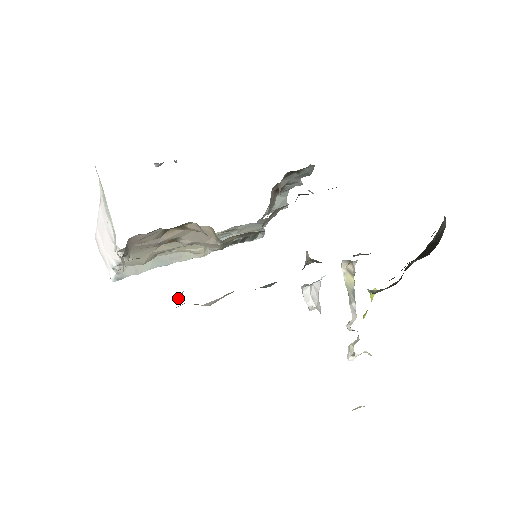
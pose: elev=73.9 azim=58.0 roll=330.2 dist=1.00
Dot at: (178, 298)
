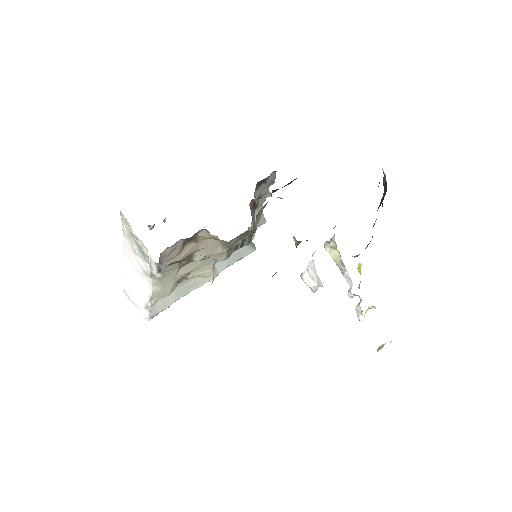
Dot at: occluded
